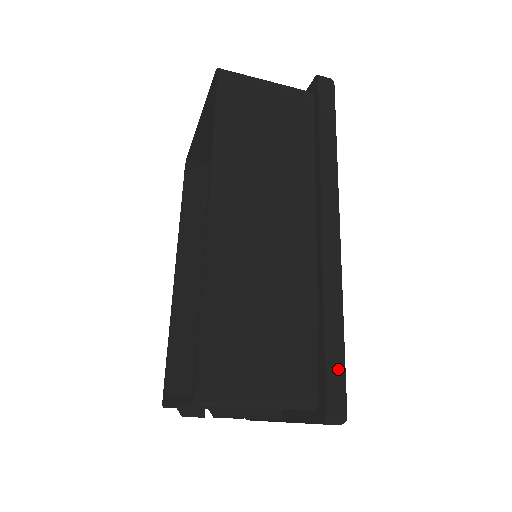
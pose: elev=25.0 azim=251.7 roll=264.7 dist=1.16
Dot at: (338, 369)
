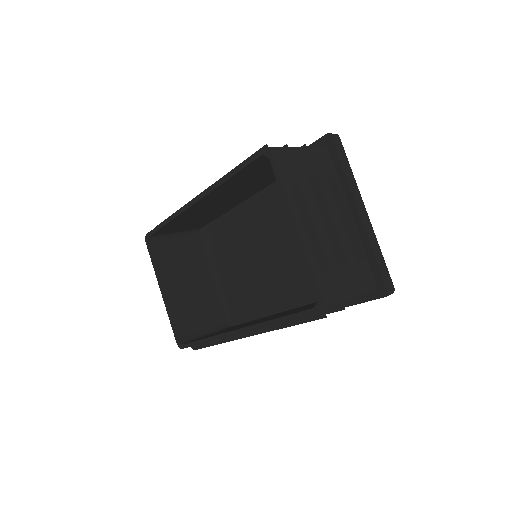
Dot at: occluded
